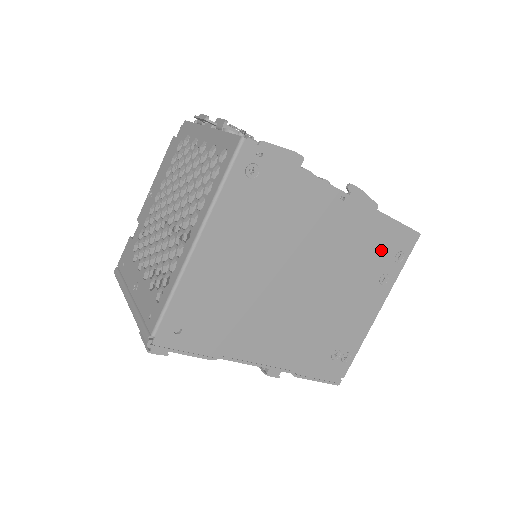
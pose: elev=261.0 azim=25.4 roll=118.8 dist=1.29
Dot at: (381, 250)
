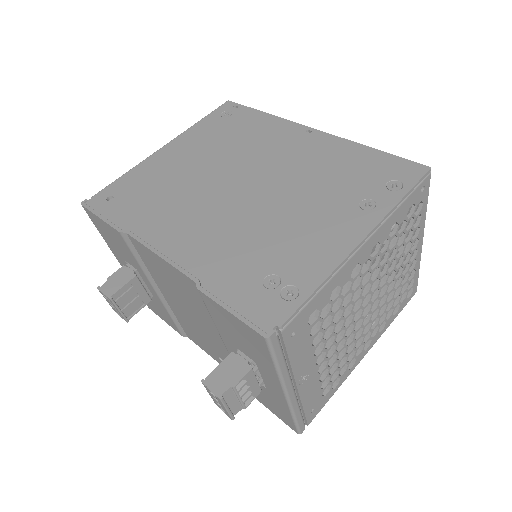
Dot at: (361, 175)
